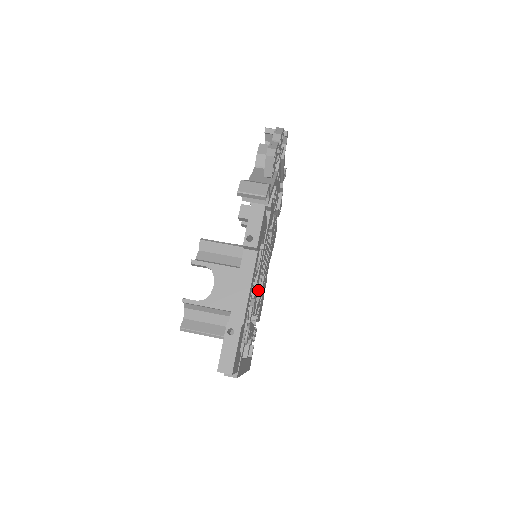
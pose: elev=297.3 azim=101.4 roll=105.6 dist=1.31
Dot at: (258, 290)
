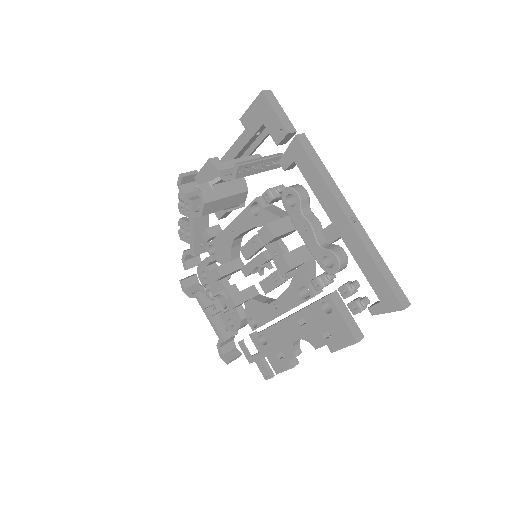
Dot at: occluded
